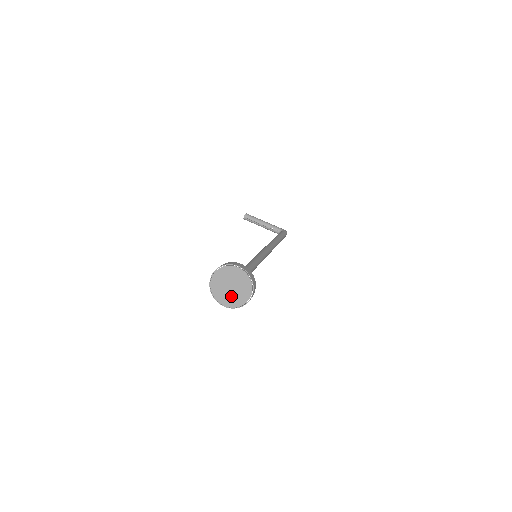
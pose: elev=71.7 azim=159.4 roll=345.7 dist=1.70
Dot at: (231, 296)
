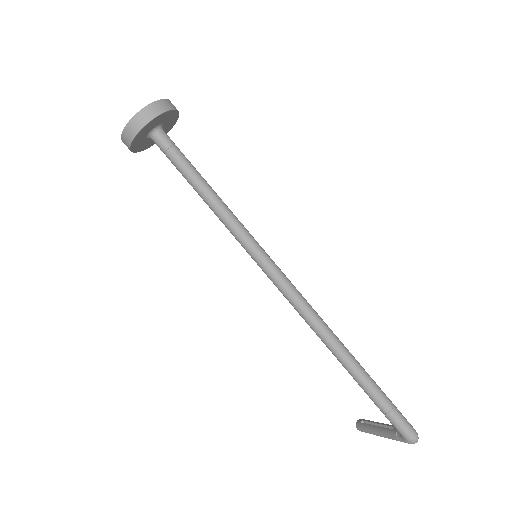
Dot at: occluded
